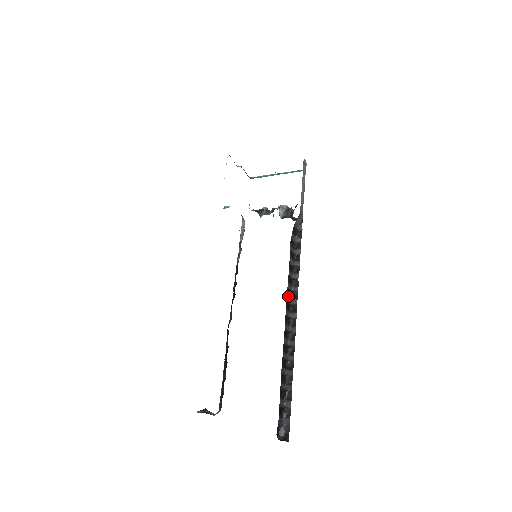
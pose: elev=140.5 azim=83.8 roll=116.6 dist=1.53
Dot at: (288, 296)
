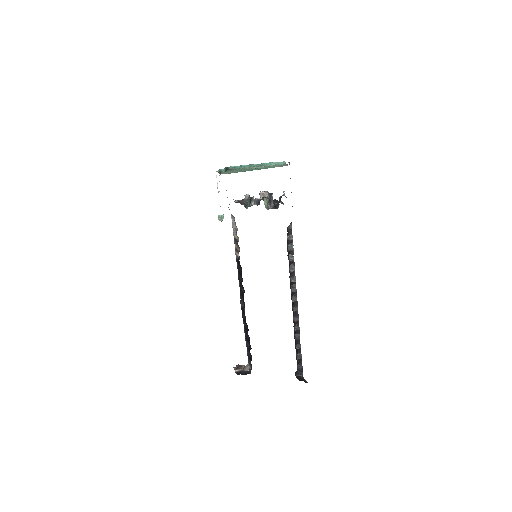
Dot at: occluded
